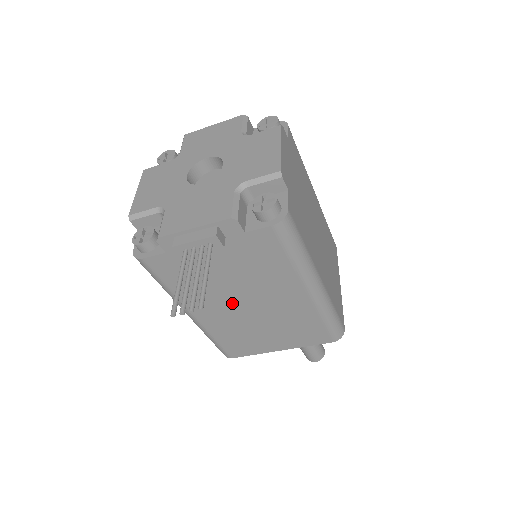
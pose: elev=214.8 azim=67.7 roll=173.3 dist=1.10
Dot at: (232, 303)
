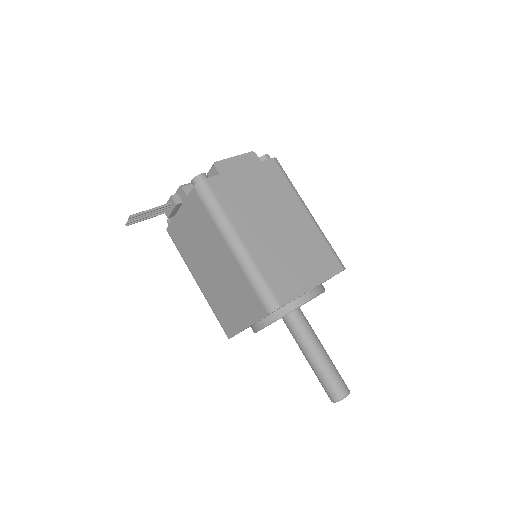
Dot at: (206, 266)
